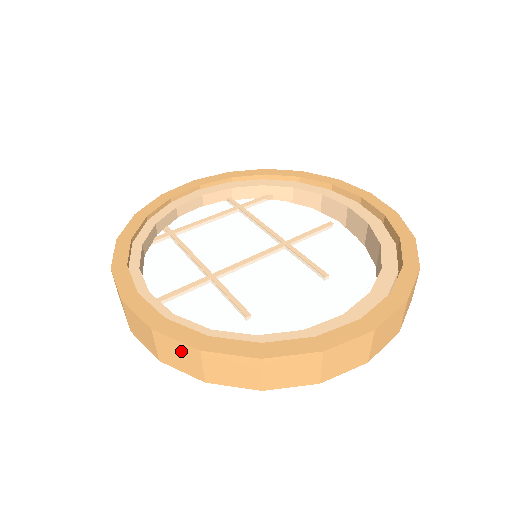
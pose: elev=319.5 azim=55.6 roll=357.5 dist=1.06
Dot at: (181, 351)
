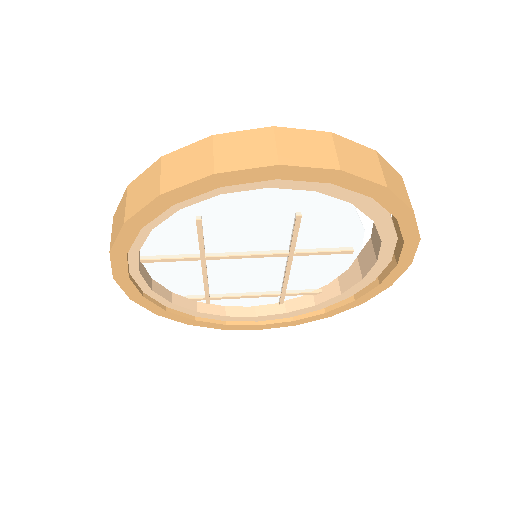
Dot at: (120, 209)
